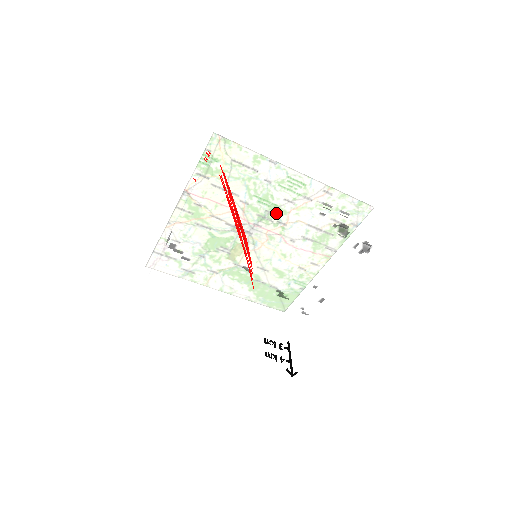
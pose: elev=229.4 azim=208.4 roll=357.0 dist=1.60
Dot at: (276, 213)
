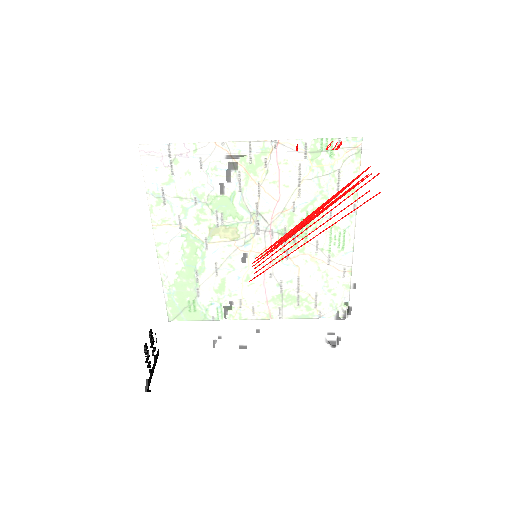
Dot at: (335, 246)
